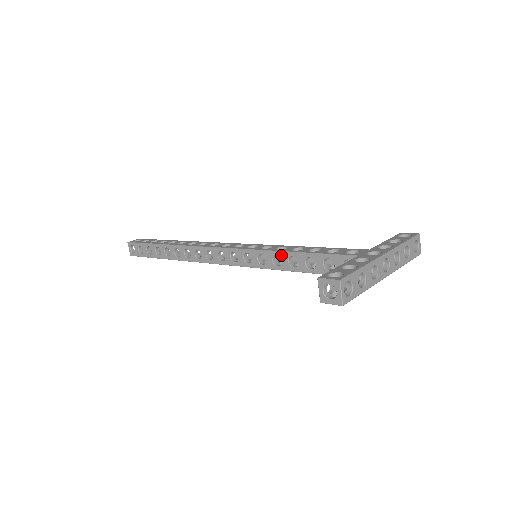
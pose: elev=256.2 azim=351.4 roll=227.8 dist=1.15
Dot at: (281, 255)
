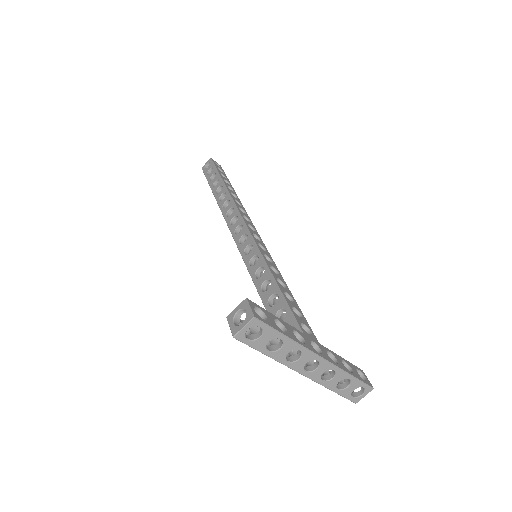
Dot at: (266, 272)
